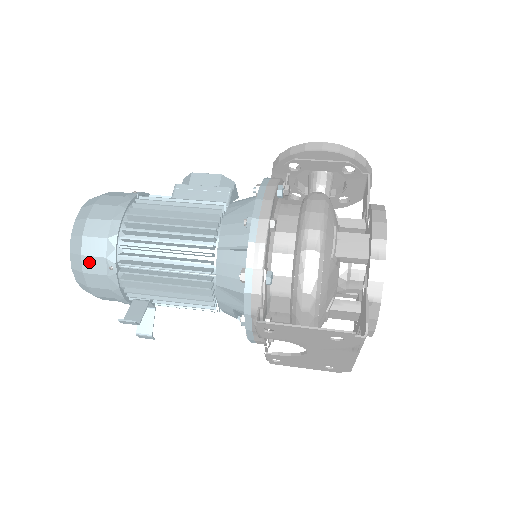
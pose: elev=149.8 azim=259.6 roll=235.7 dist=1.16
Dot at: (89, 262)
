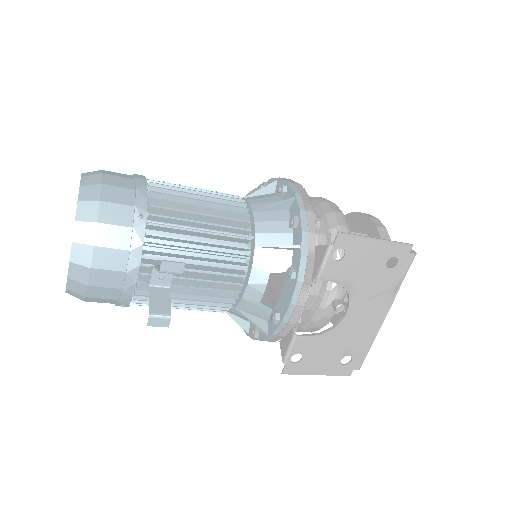
Dot at: (109, 210)
